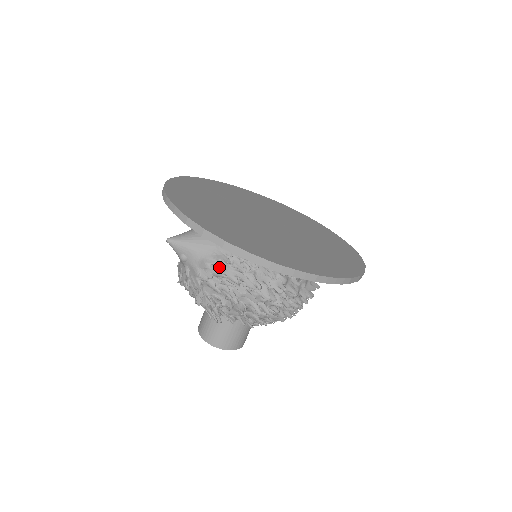
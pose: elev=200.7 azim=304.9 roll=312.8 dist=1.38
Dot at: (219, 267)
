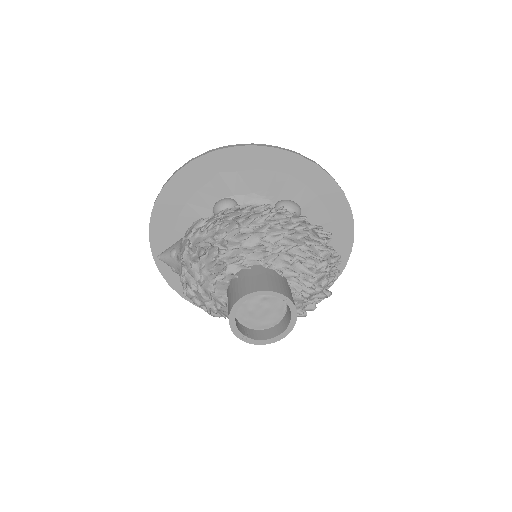
Dot at: (197, 221)
